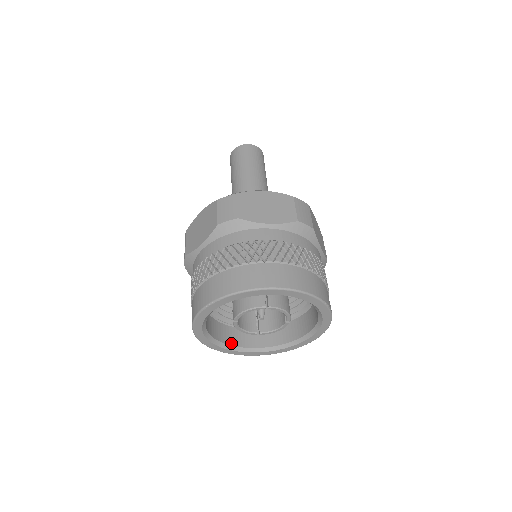
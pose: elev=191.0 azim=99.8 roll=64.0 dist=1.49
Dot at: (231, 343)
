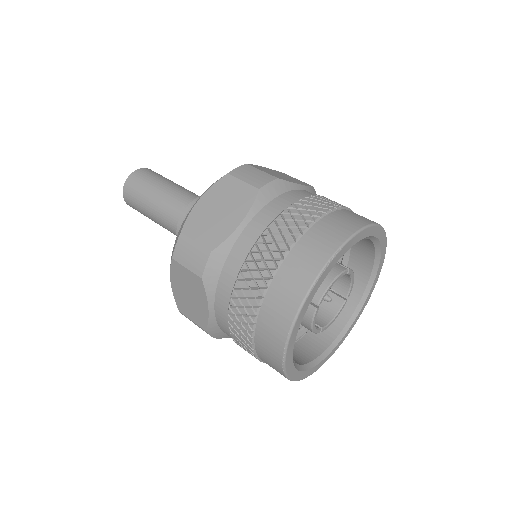
Dot at: occluded
